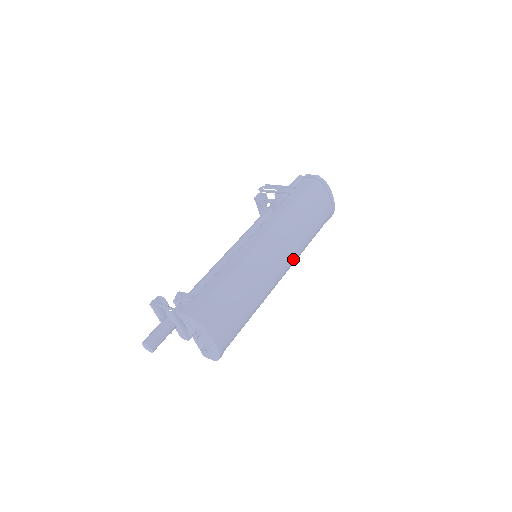
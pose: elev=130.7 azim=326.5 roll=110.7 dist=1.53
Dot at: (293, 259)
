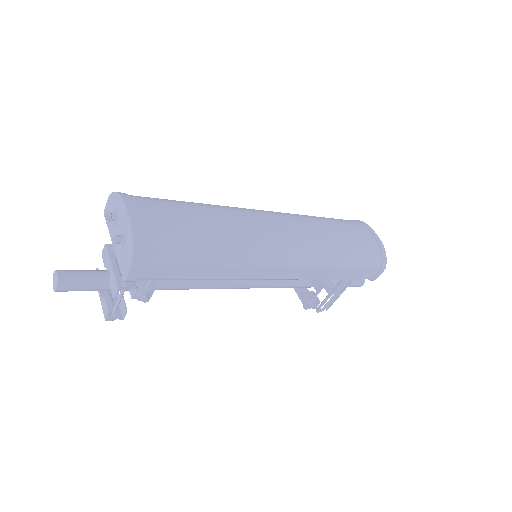
Dot at: (302, 241)
